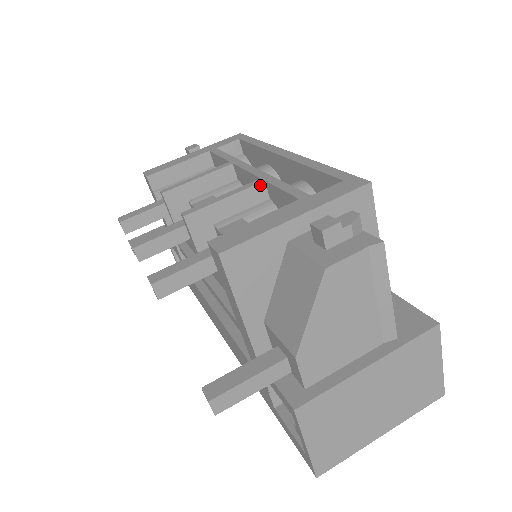
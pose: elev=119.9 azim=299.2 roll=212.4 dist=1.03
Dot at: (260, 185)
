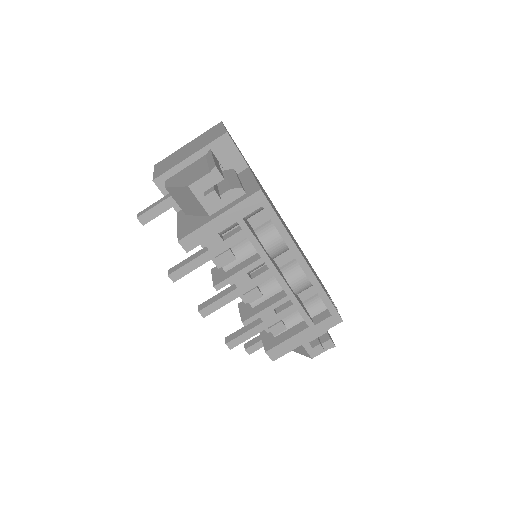
Dot at: occluded
